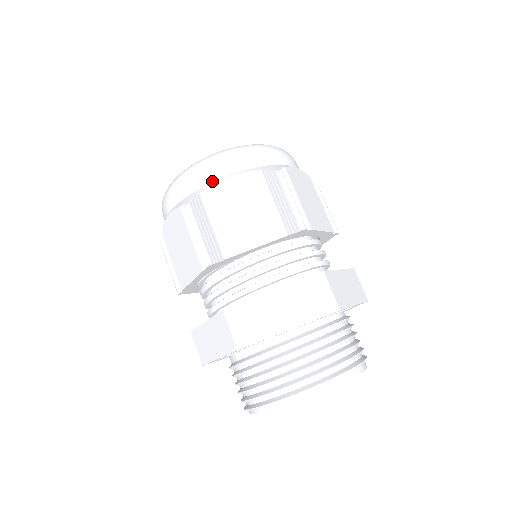
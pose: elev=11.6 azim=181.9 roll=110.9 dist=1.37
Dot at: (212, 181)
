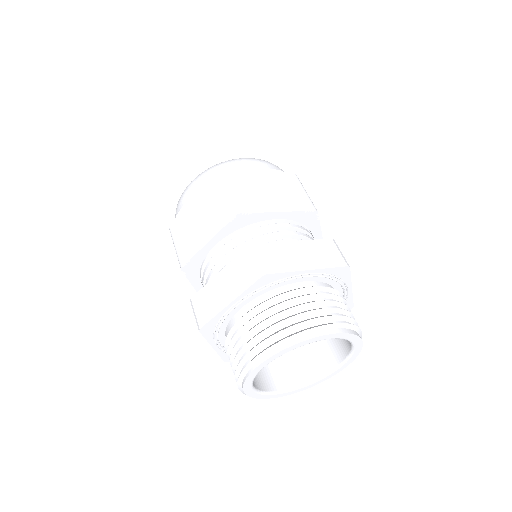
Dot at: (243, 168)
